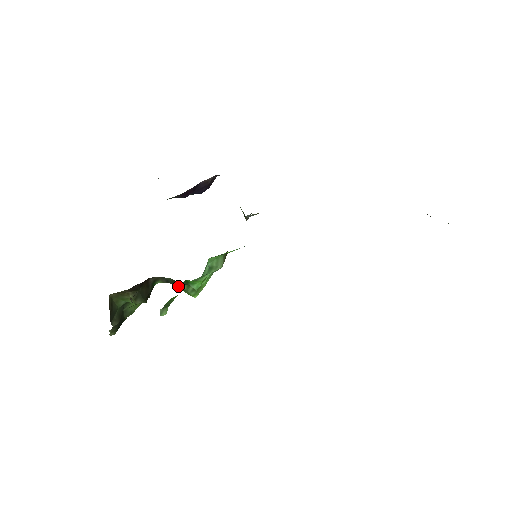
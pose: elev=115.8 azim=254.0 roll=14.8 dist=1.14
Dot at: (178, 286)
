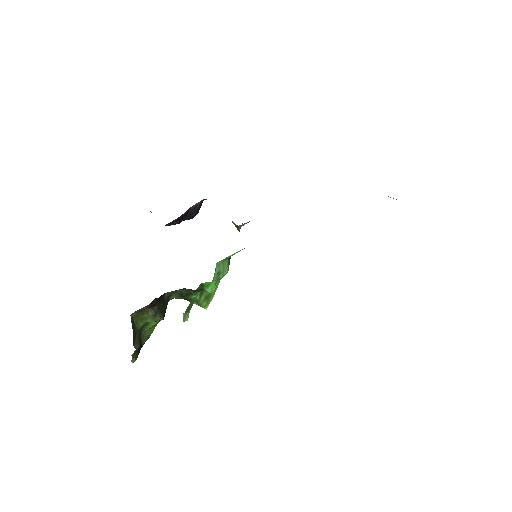
Dot at: (191, 297)
